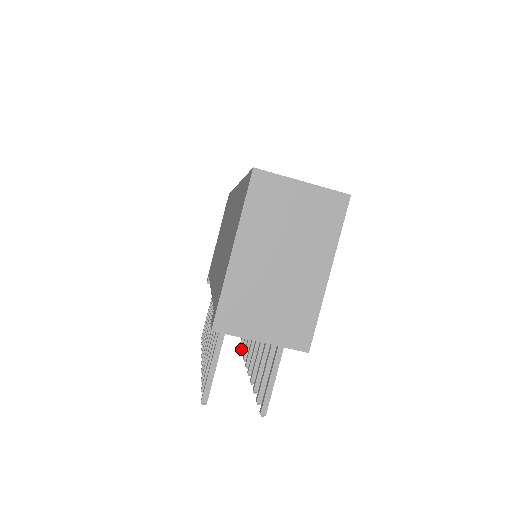
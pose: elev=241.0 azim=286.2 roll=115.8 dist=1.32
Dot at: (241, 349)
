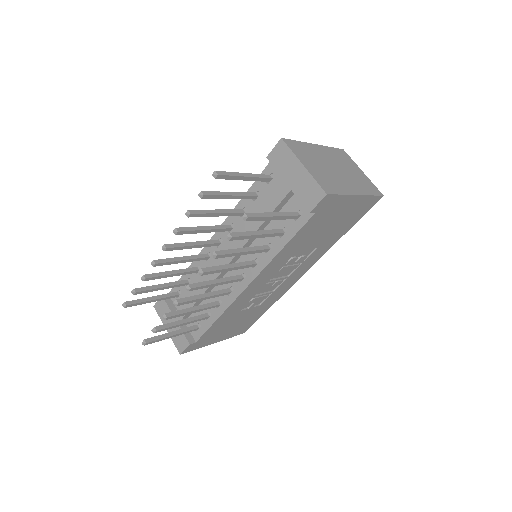
Dot at: (143, 342)
